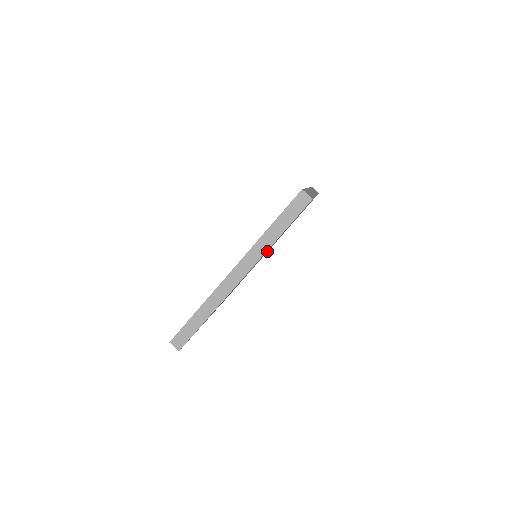
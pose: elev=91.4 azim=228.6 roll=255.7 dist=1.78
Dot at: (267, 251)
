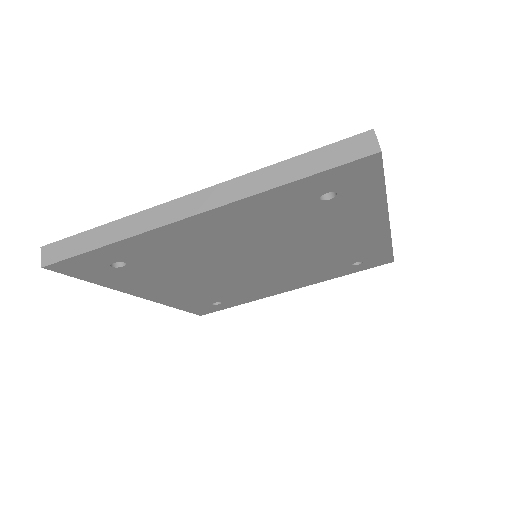
Dot at: (278, 272)
